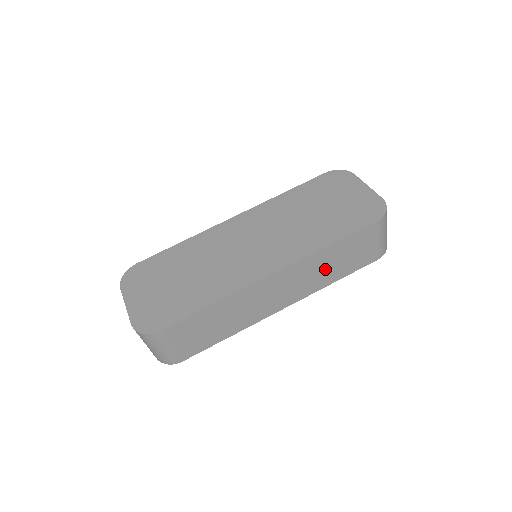
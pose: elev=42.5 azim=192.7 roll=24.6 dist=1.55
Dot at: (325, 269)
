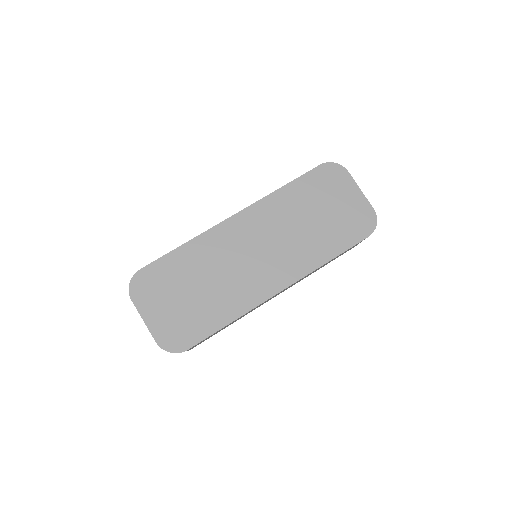
Dot at: occluded
